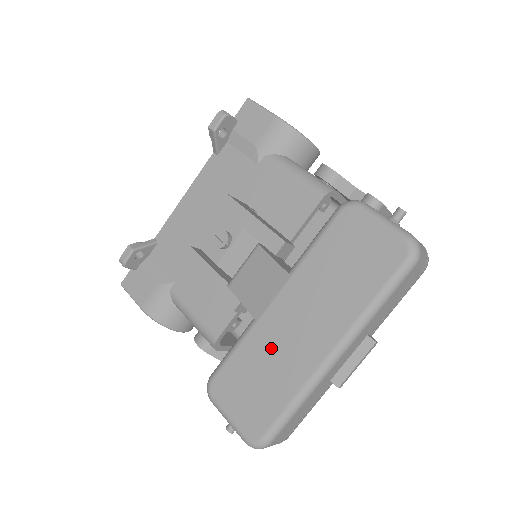
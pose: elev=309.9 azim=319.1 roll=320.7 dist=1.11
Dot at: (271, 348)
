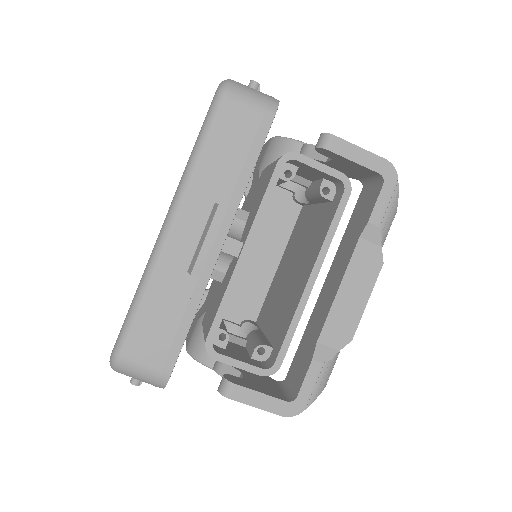
Dot at: occluded
